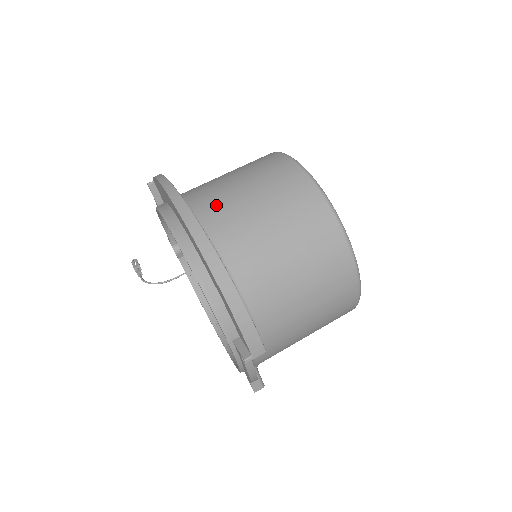
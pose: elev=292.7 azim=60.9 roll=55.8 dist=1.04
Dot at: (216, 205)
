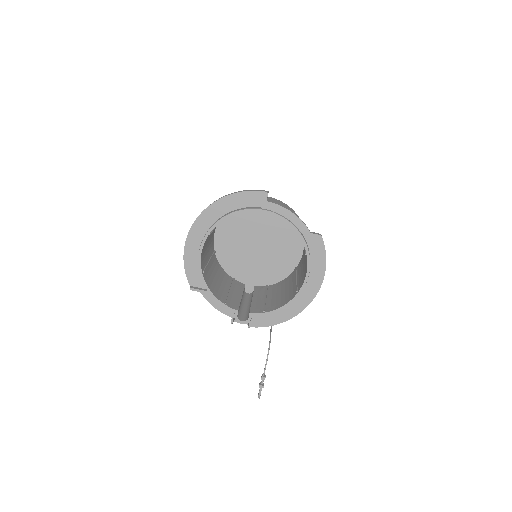
Dot at: occluded
